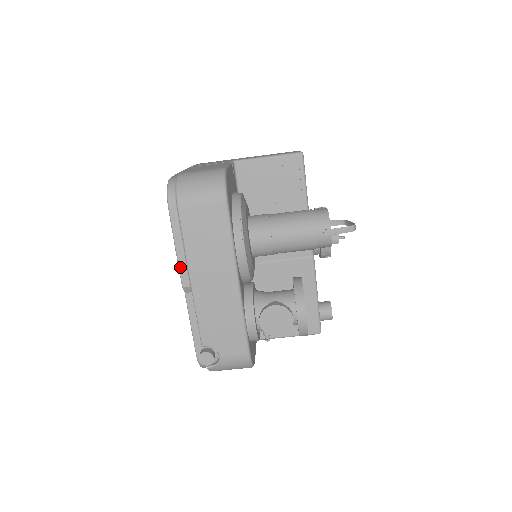
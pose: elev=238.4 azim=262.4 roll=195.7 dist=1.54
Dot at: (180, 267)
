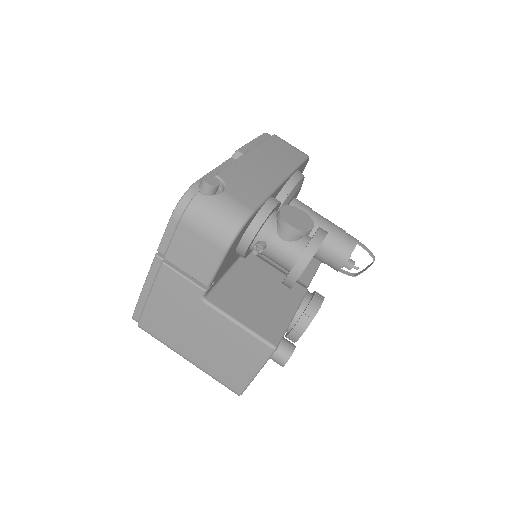
Dot at: (246, 145)
